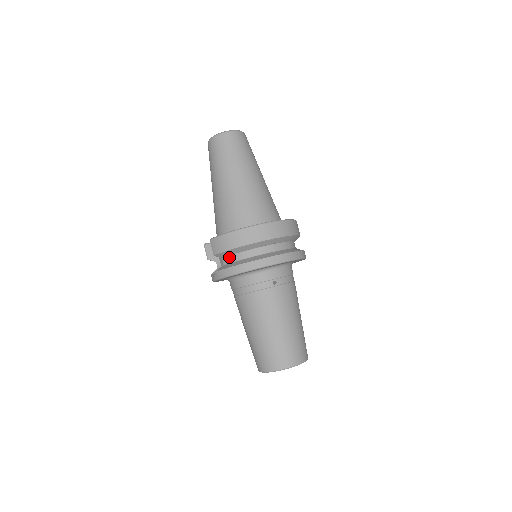
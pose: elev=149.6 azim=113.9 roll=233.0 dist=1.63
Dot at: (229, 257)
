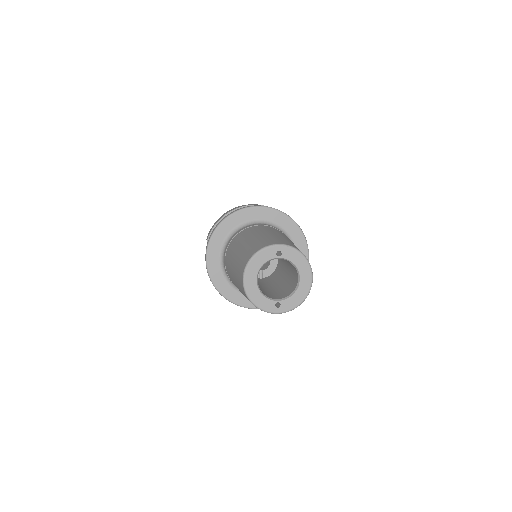
Dot at: occluded
